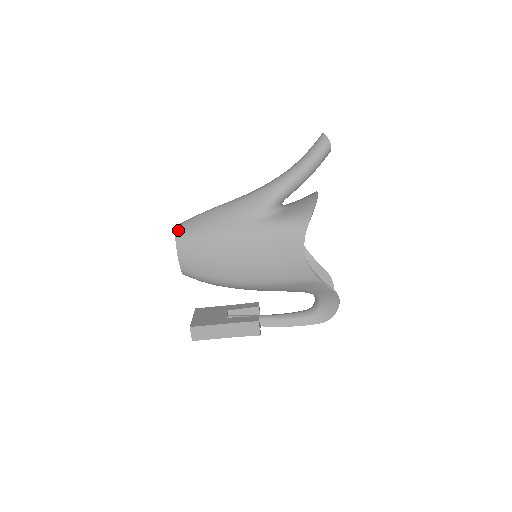
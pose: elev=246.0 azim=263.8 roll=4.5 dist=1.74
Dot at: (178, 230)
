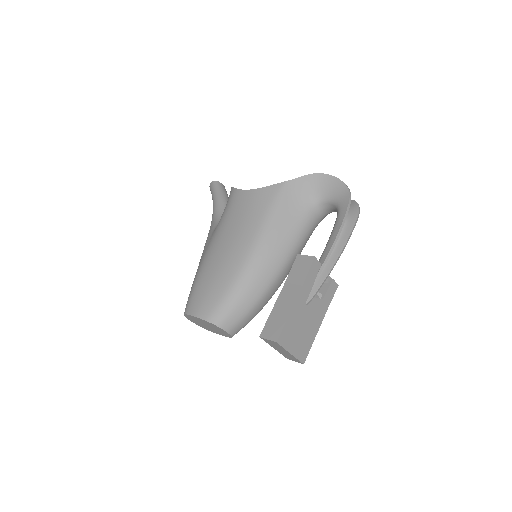
Dot at: occluded
